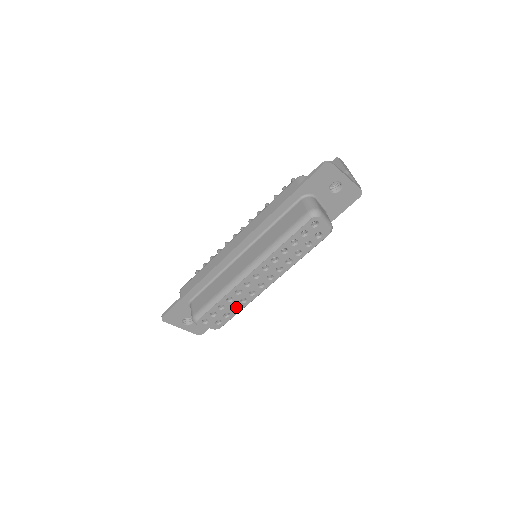
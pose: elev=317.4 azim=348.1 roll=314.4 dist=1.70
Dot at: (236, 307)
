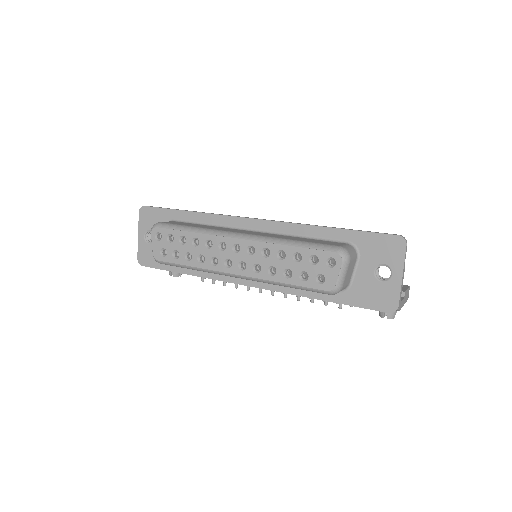
Dot at: (190, 258)
